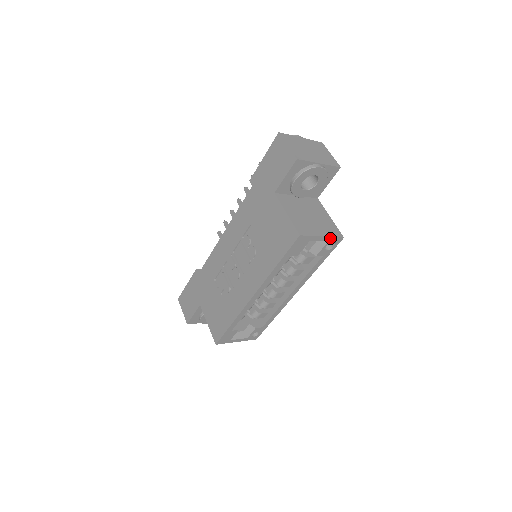
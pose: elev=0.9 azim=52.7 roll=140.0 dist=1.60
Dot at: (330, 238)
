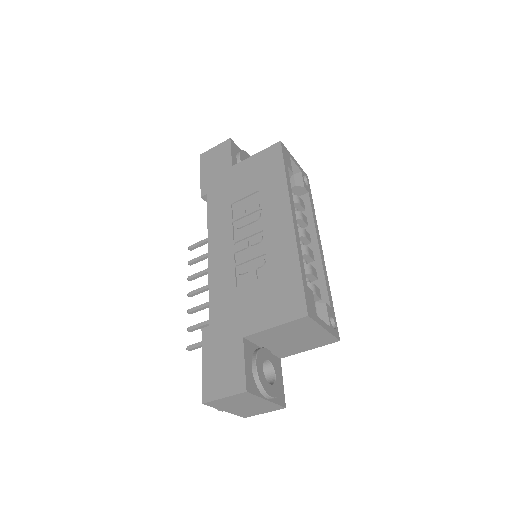
Dot at: (300, 168)
